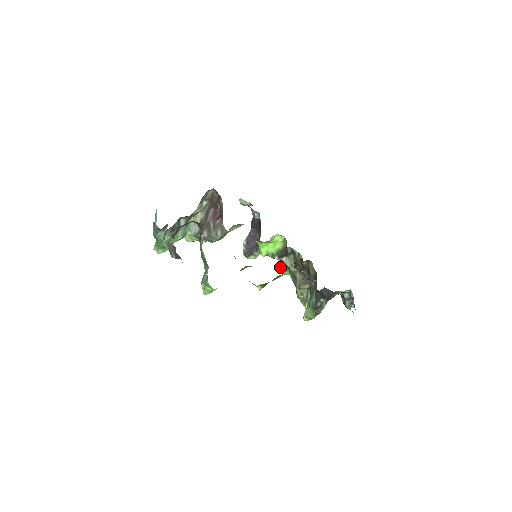
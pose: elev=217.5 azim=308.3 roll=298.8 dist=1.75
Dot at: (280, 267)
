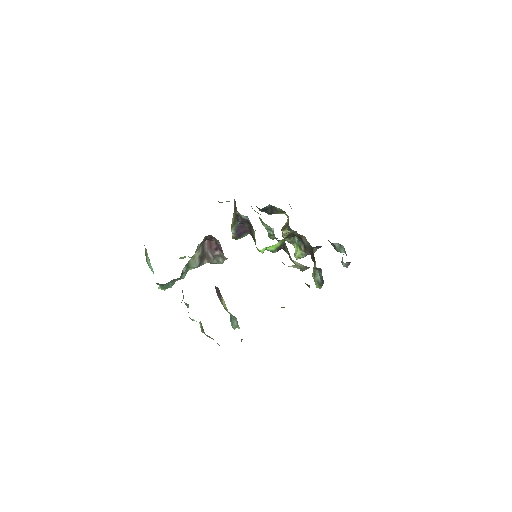
Dot at: (271, 237)
